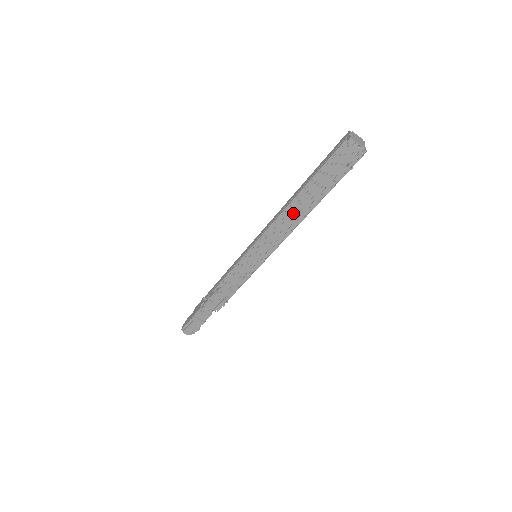
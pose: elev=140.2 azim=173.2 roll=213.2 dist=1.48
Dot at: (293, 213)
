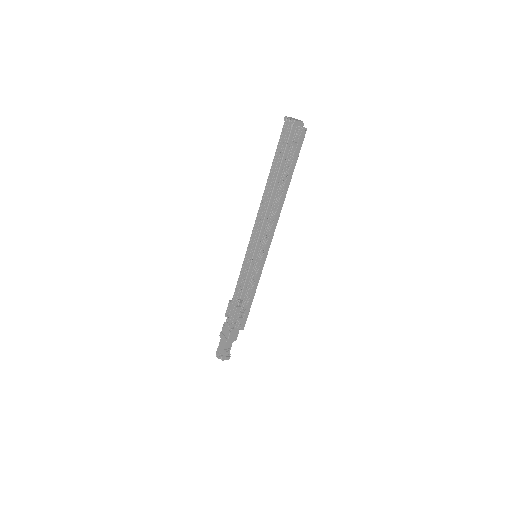
Dot at: (265, 197)
